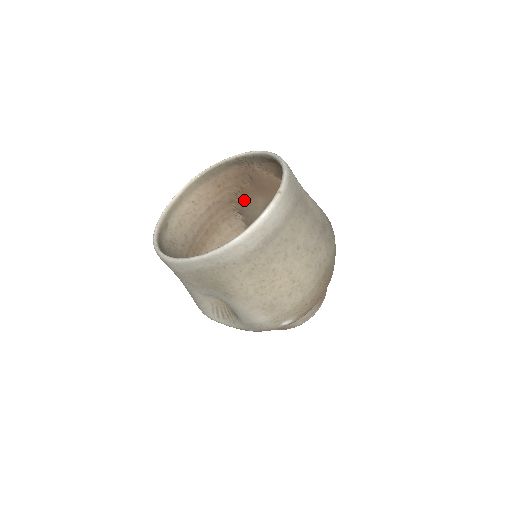
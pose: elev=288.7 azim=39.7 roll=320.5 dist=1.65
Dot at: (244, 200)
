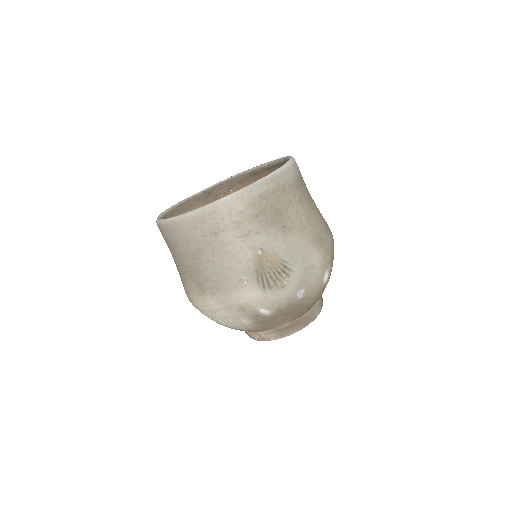
Dot at: occluded
